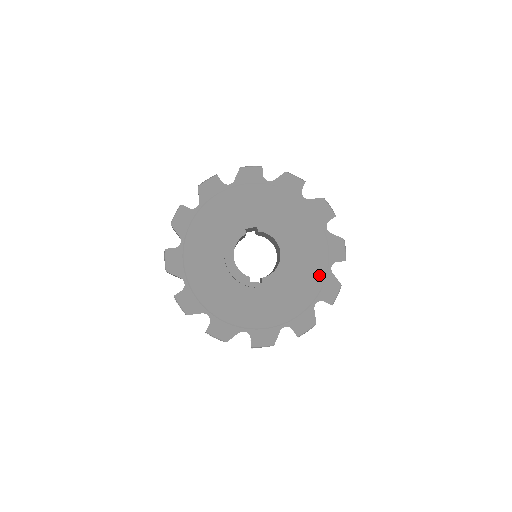
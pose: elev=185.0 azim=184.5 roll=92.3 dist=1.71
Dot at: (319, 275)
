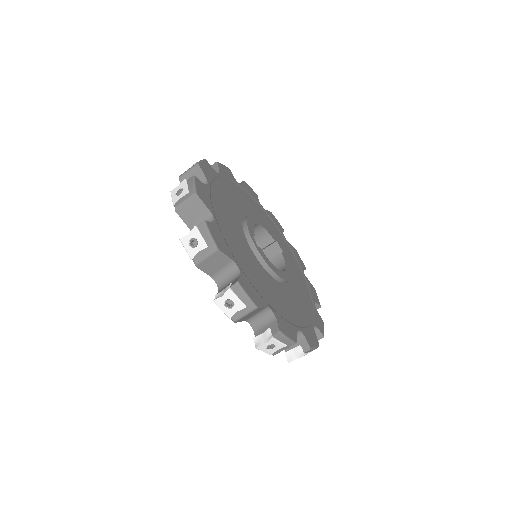
Dot at: (288, 315)
